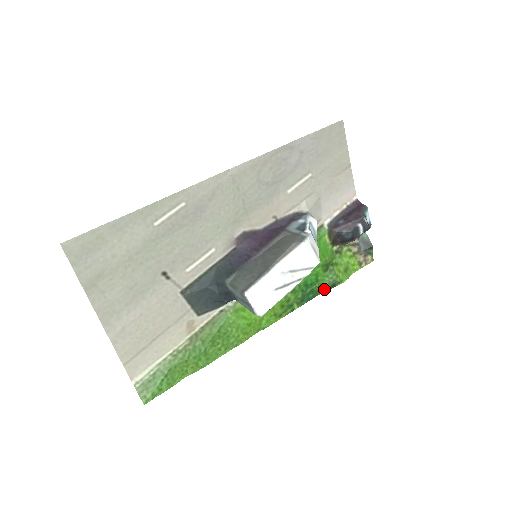
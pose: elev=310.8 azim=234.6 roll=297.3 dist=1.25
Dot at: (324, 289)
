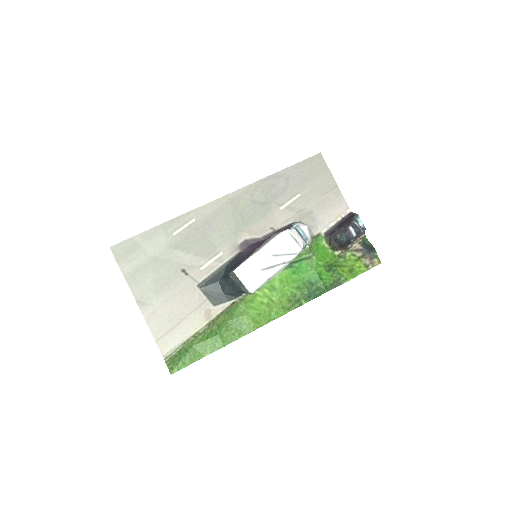
Dot at: (330, 287)
